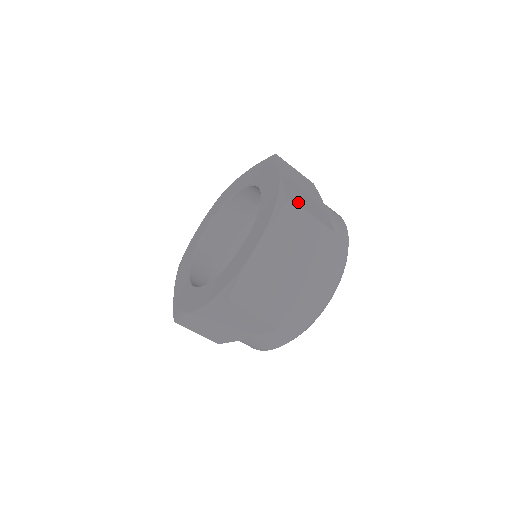
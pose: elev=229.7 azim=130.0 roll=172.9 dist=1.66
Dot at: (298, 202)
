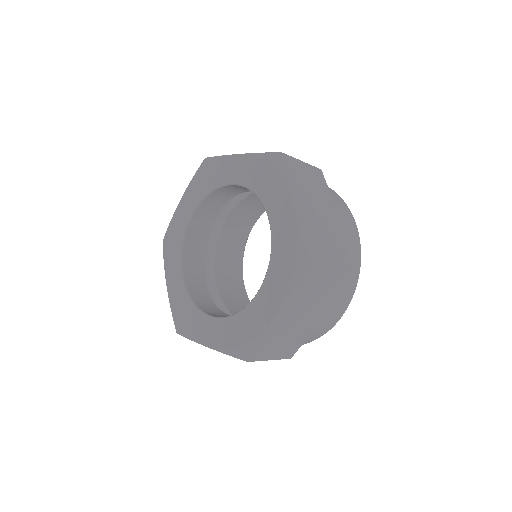
Dot at: (262, 355)
